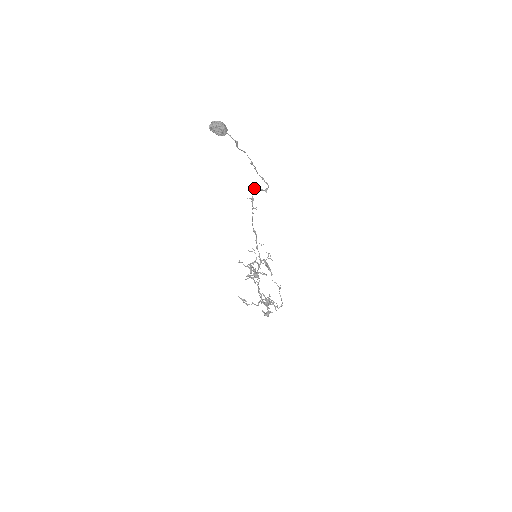
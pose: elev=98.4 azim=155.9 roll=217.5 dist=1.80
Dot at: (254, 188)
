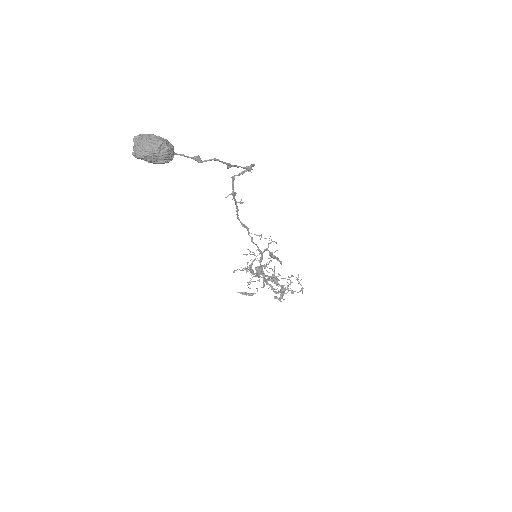
Dot at: (232, 179)
